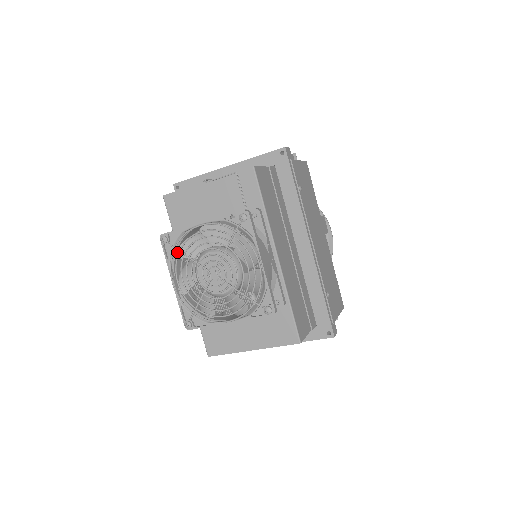
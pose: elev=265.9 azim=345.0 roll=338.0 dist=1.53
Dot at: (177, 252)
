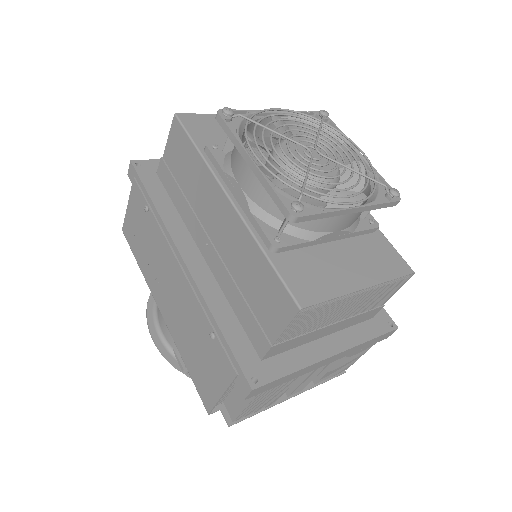
Dot at: occluded
